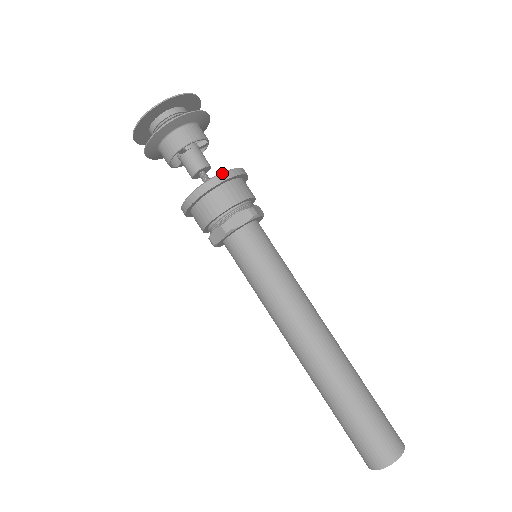
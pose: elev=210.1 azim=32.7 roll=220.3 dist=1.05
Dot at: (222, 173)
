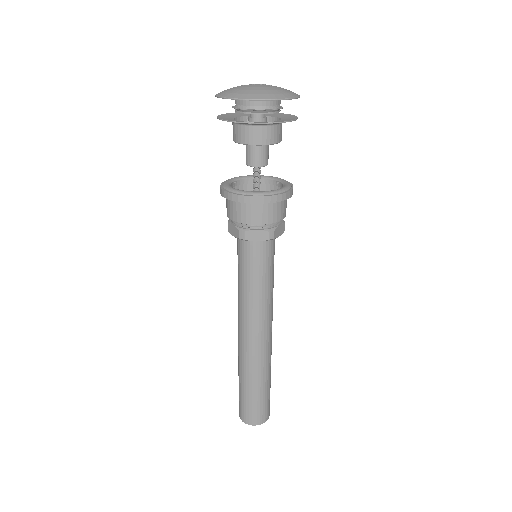
Dot at: (292, 189)
